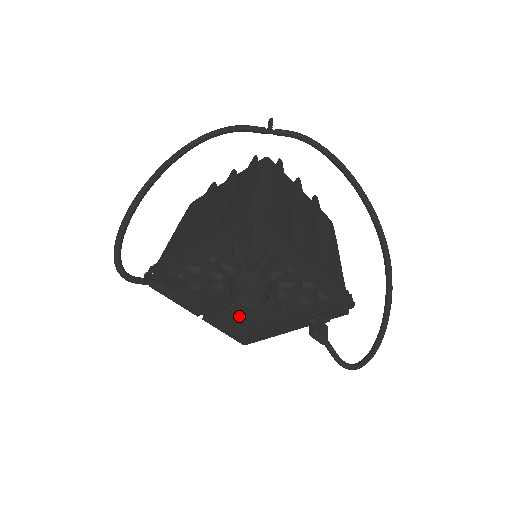
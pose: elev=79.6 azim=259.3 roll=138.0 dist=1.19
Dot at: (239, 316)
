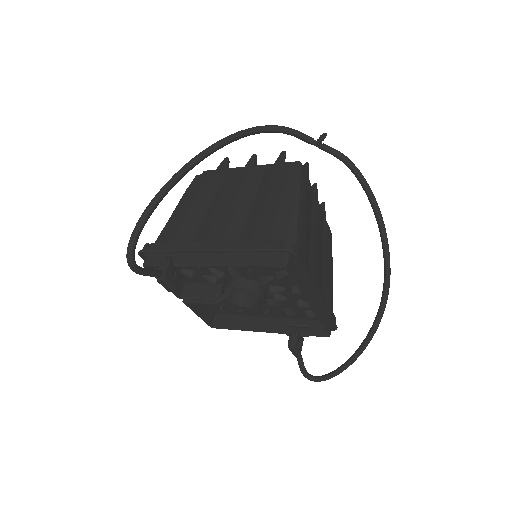
Dot at: (217, 303)
